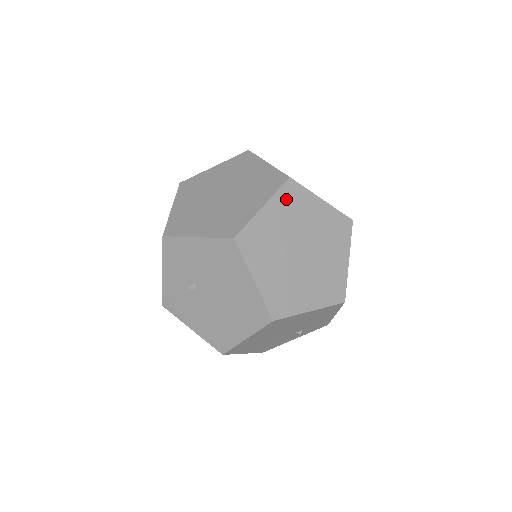
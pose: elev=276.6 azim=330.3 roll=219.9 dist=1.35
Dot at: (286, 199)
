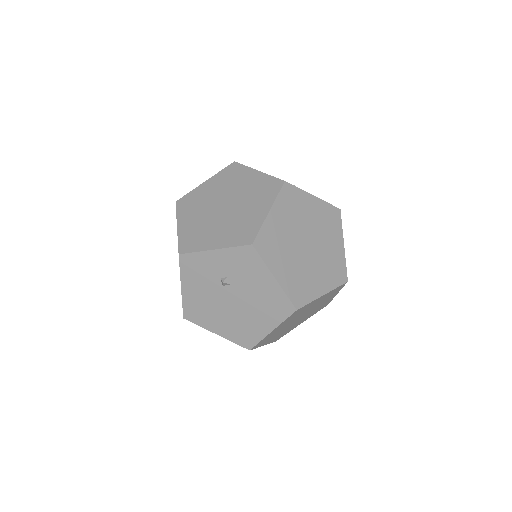
Dot at: (332, 292)
